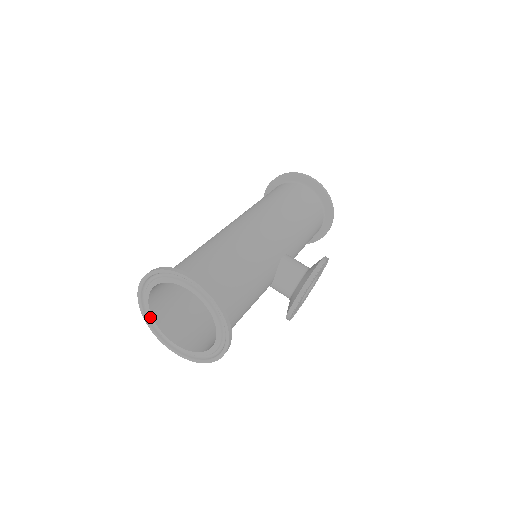
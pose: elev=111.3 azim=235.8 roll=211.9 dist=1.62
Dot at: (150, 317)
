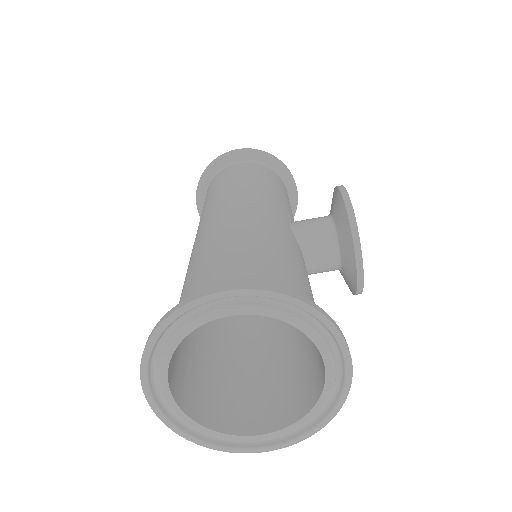
Dot at: (196, 427)
